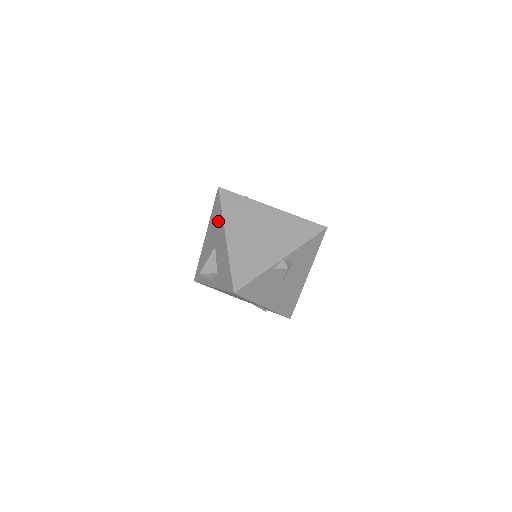
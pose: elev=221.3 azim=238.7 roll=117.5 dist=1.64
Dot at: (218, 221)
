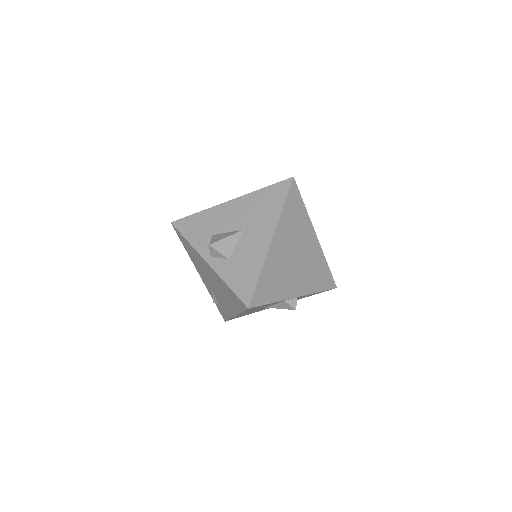
Dot at: (269, 210)
